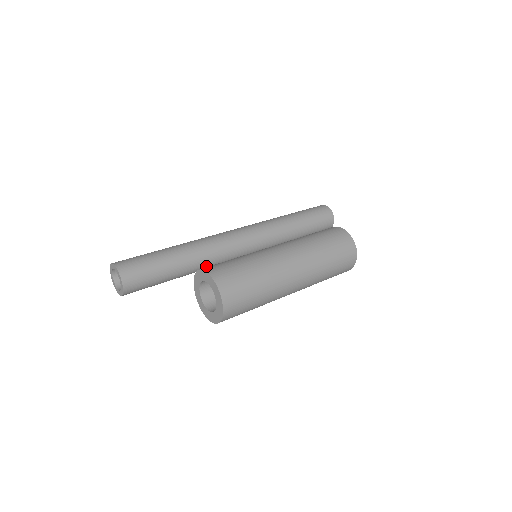
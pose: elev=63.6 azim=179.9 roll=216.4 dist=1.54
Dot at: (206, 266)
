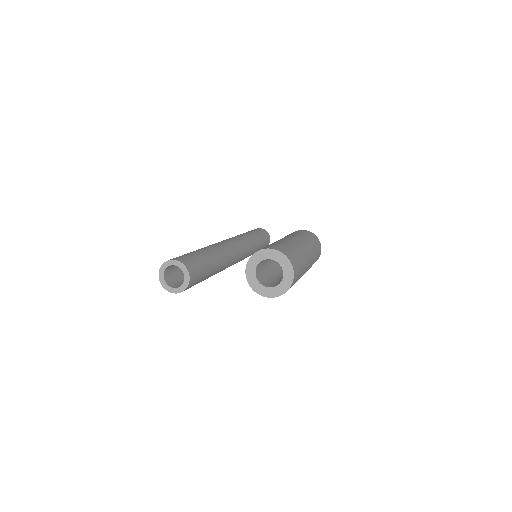
Dot at: (223, 267)
